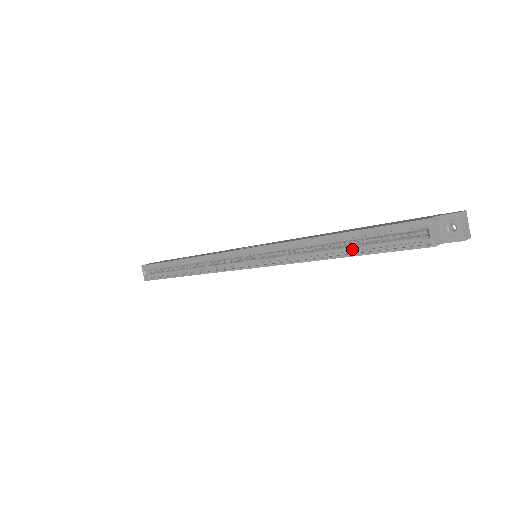
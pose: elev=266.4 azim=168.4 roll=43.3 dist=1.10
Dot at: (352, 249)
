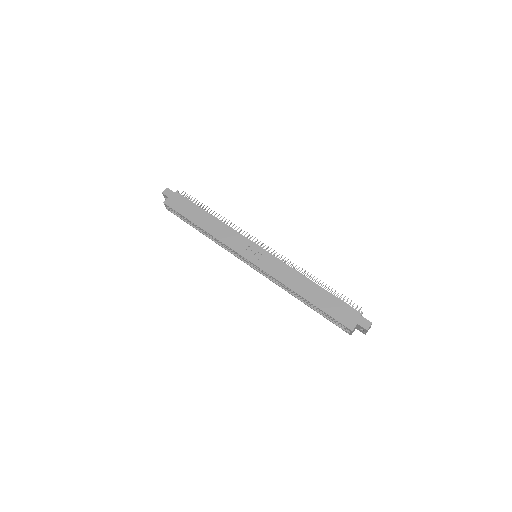
Dot at: (314, 307)
